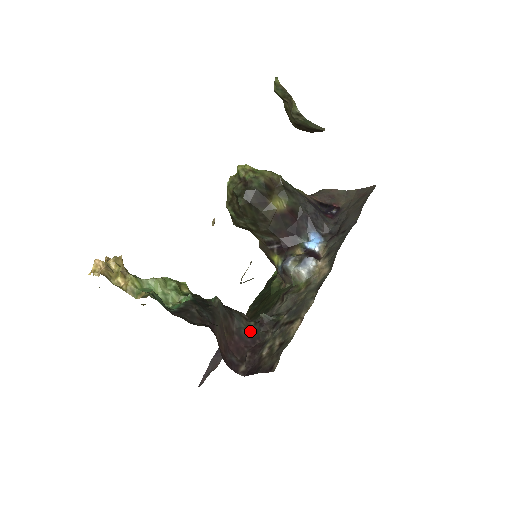
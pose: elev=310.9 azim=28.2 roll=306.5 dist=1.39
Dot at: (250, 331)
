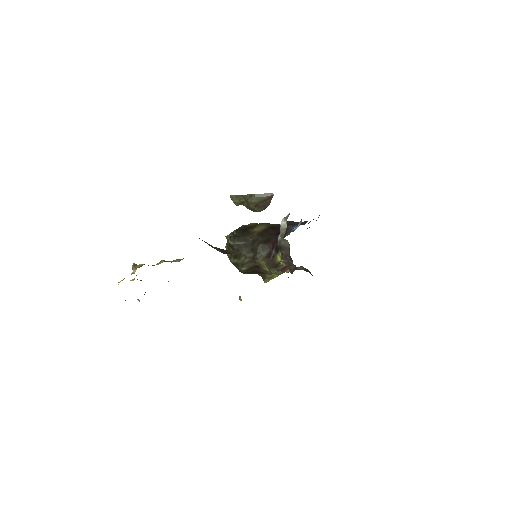
Dot at: occluded
